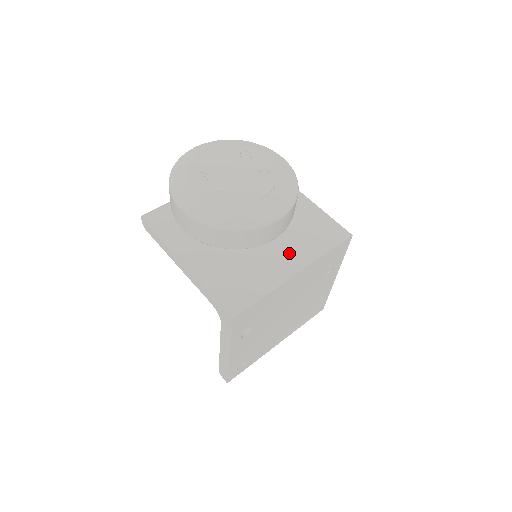
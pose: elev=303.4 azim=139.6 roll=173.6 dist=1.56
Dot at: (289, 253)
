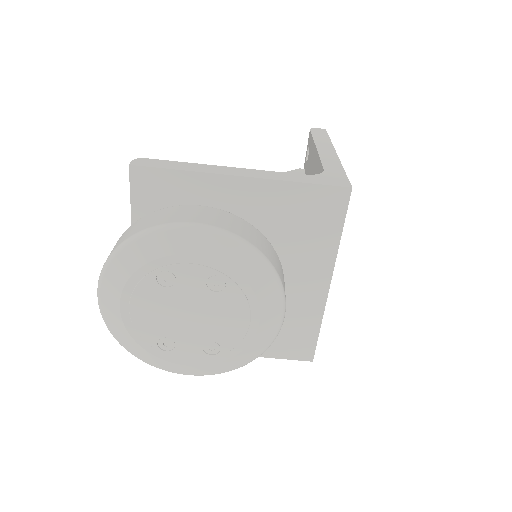
Dot at: (302, 272)
